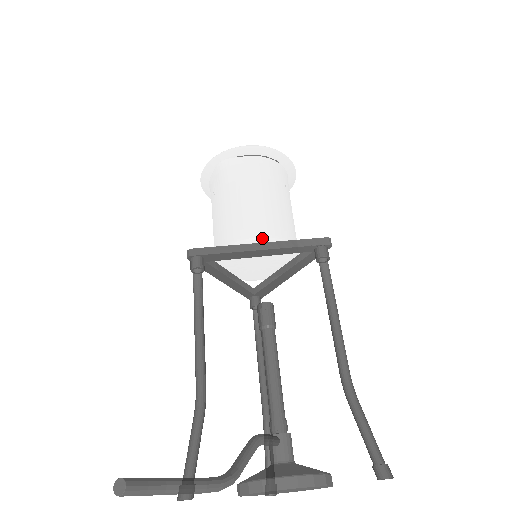
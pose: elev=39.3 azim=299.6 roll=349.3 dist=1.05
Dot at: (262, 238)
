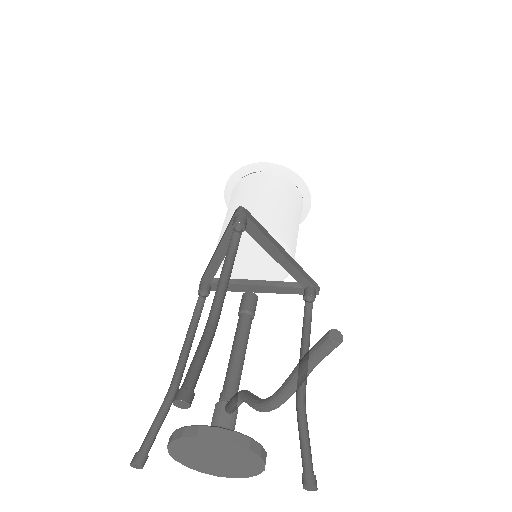
Dot at: (288, 248)
